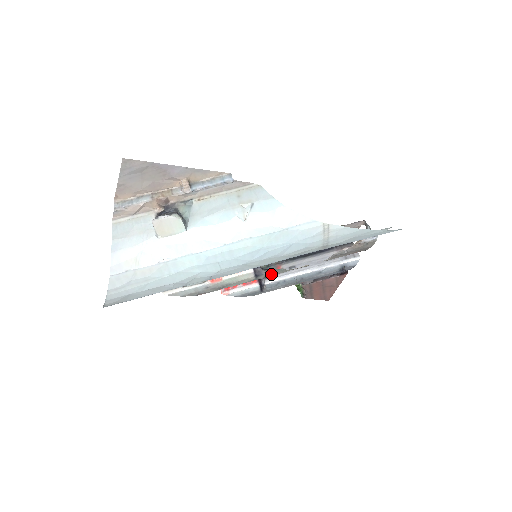
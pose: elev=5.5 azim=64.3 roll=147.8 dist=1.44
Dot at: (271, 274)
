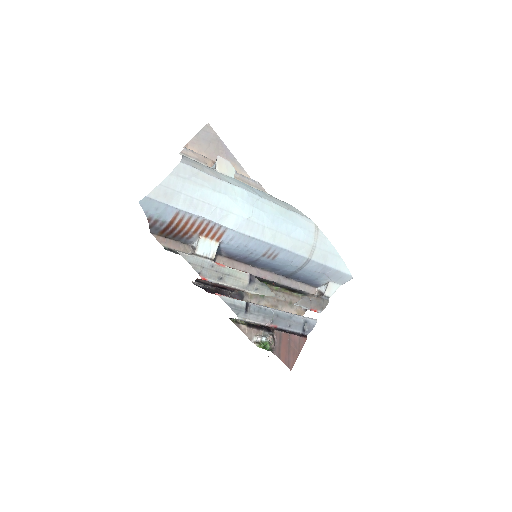
Dot at: (260, 289)
